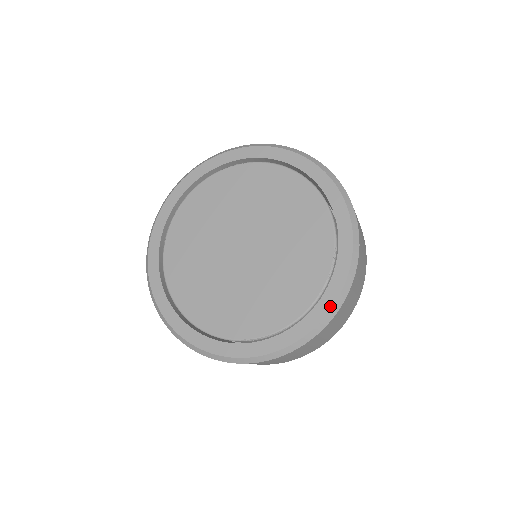
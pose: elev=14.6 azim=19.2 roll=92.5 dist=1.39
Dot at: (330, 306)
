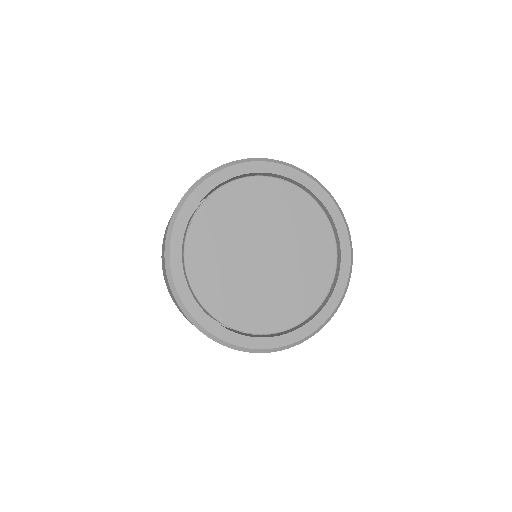
Dot at: (318, 326)
